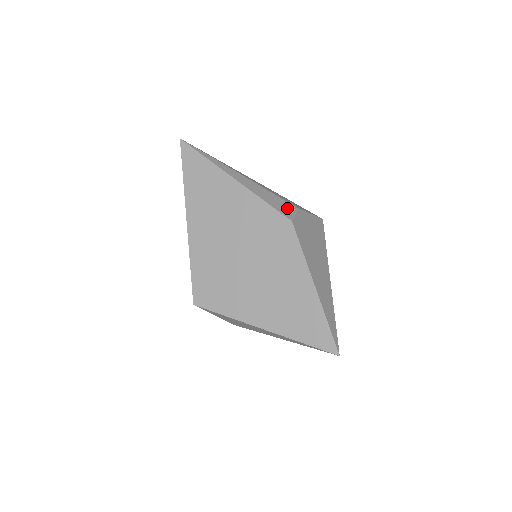
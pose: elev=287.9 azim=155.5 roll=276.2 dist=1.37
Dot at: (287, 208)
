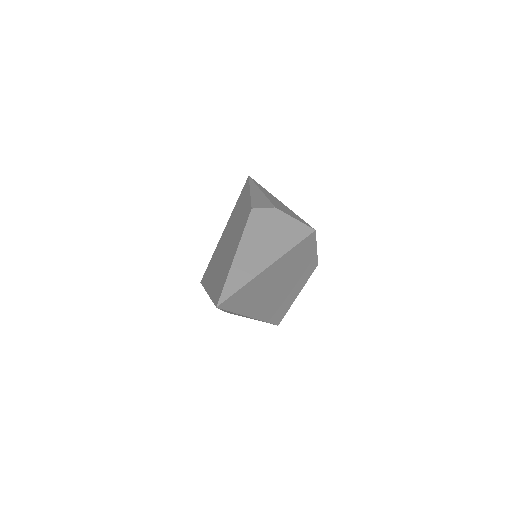
Dot at: (263, 205)
